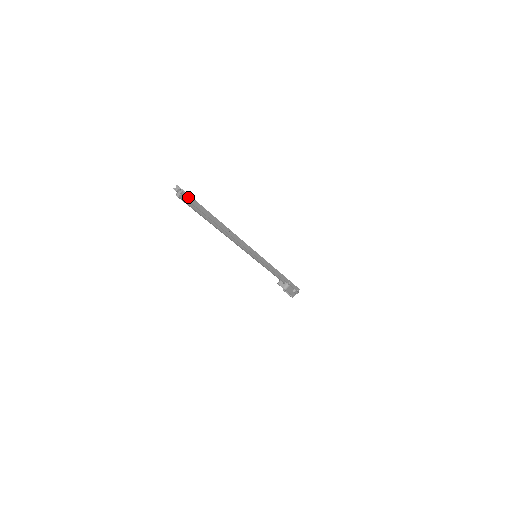
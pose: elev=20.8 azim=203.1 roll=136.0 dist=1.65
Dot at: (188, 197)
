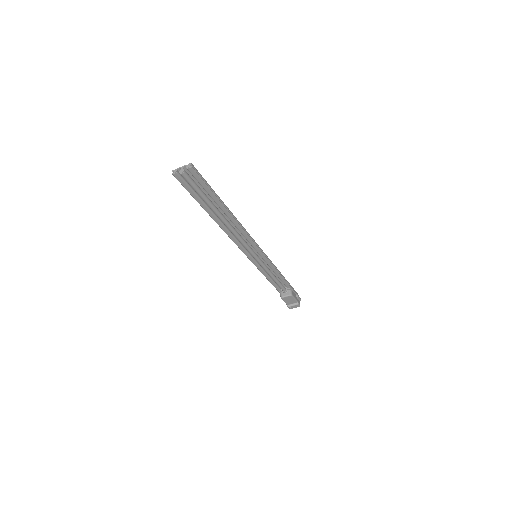
Dot at: (191, 168)
